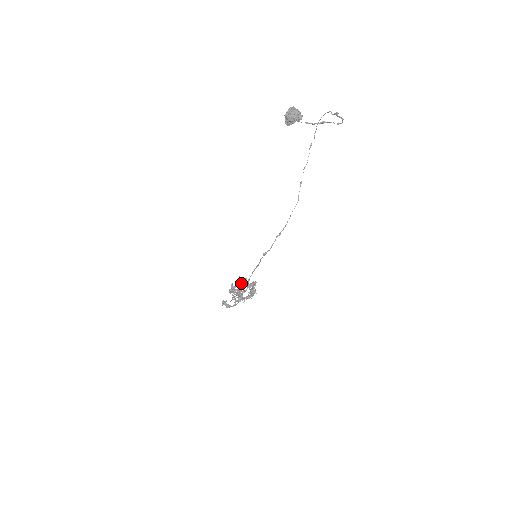
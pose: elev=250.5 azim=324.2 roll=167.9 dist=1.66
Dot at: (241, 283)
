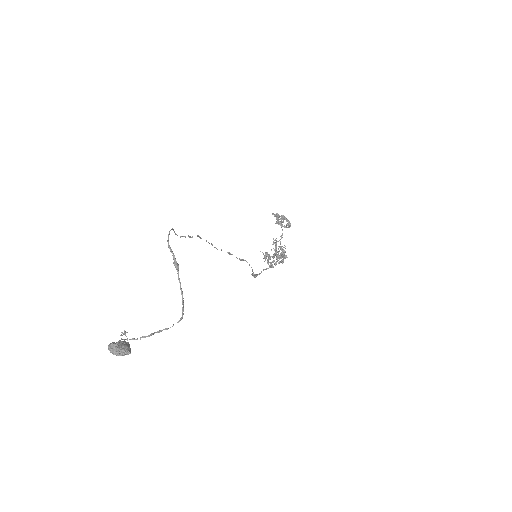
Dot at: (264, 258)
